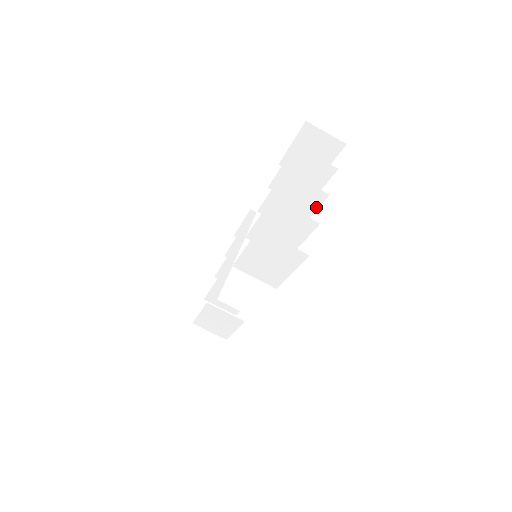
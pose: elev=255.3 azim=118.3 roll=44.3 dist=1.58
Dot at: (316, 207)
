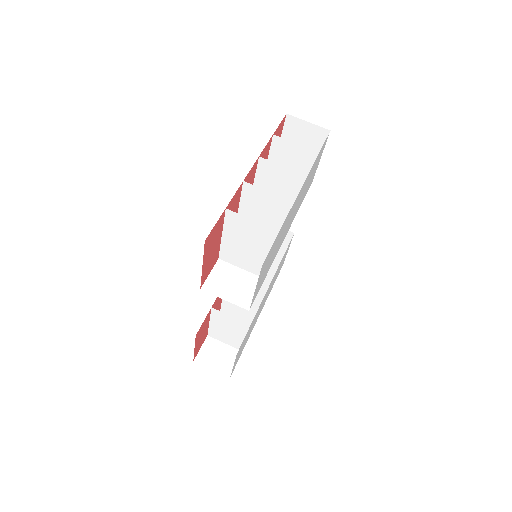
Dot at: occluded
